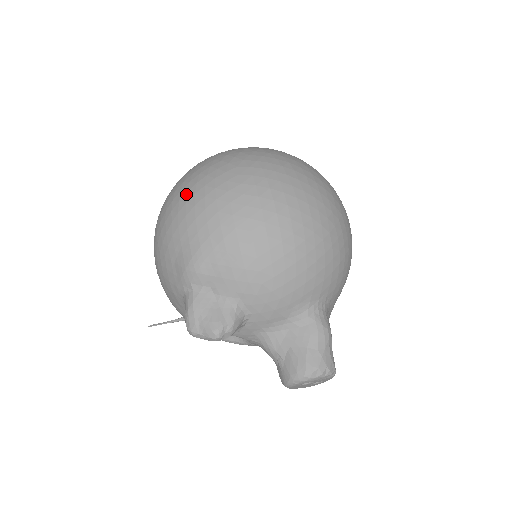
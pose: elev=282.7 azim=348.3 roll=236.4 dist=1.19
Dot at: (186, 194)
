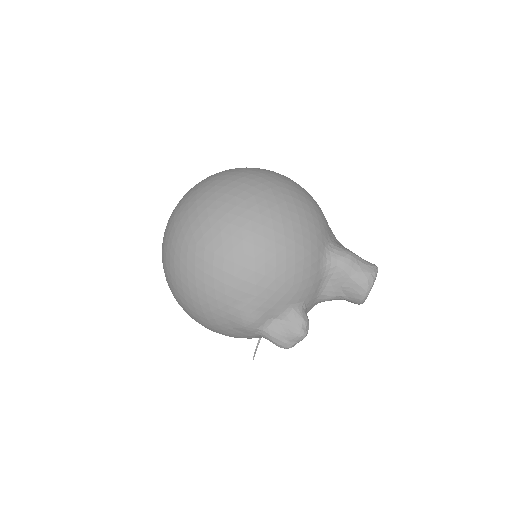
Dot at: (190, 291)
